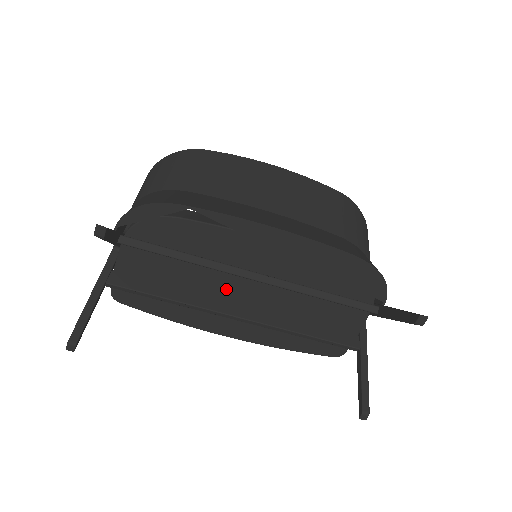
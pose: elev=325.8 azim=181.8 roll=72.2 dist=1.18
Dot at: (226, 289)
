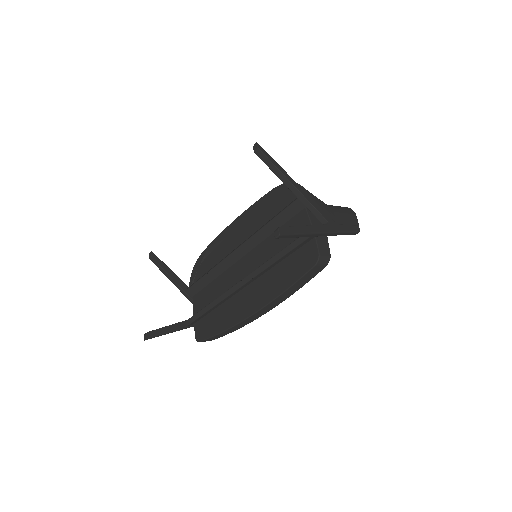
Dot at: (235, 277)
